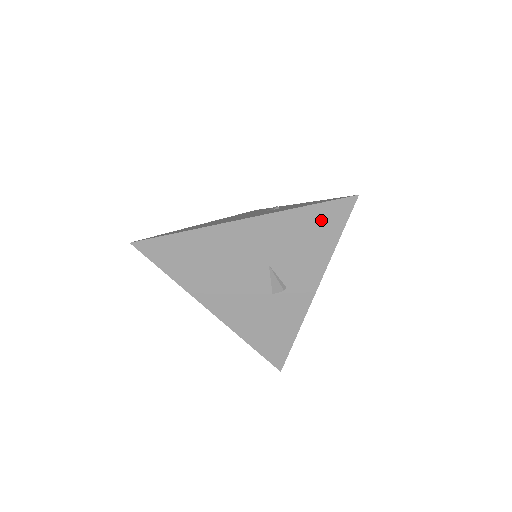
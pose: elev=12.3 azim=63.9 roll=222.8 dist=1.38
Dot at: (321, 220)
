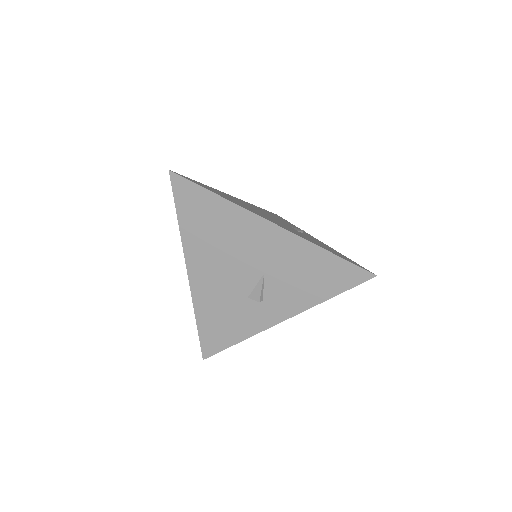
Dot at: (333, 272)
